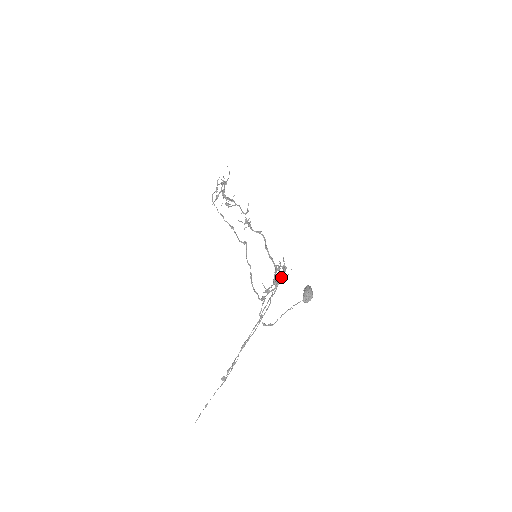
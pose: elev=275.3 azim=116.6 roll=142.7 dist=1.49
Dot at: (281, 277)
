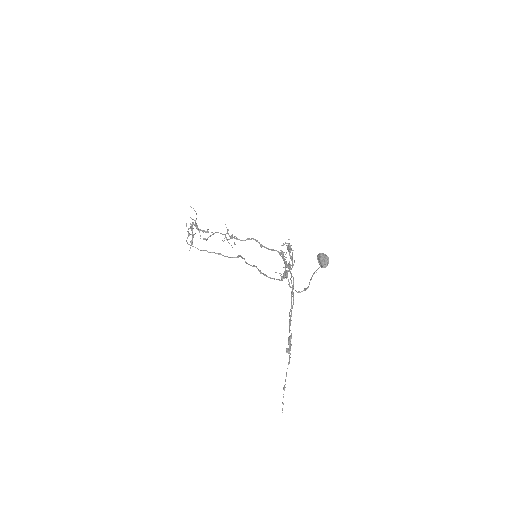
Dot at: occluded
